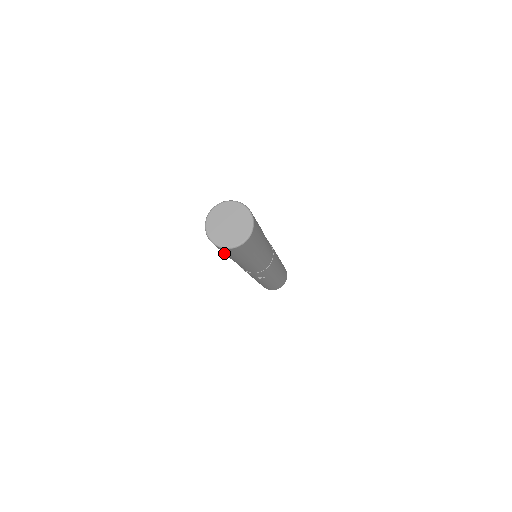
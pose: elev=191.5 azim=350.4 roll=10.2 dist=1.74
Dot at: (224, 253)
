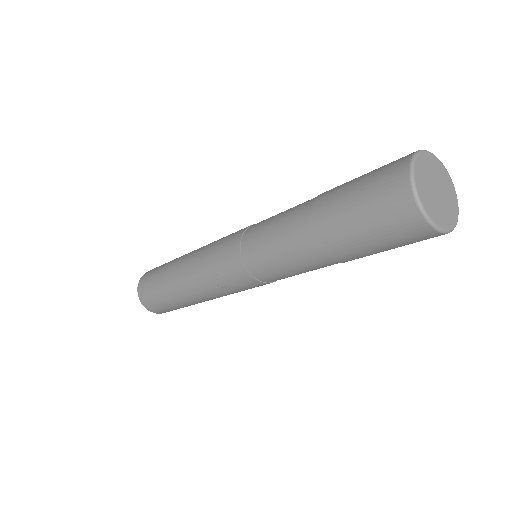
Dot at: (347, 203)
